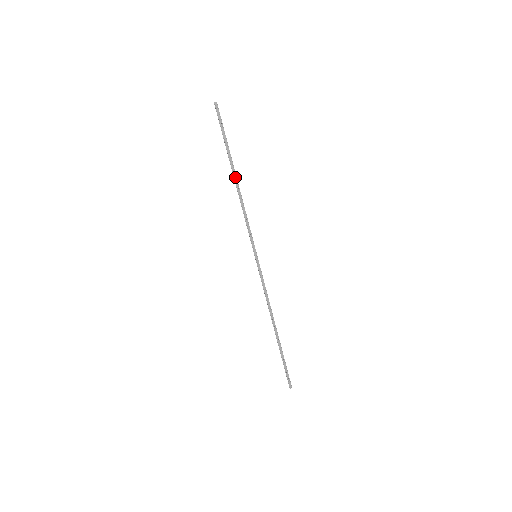
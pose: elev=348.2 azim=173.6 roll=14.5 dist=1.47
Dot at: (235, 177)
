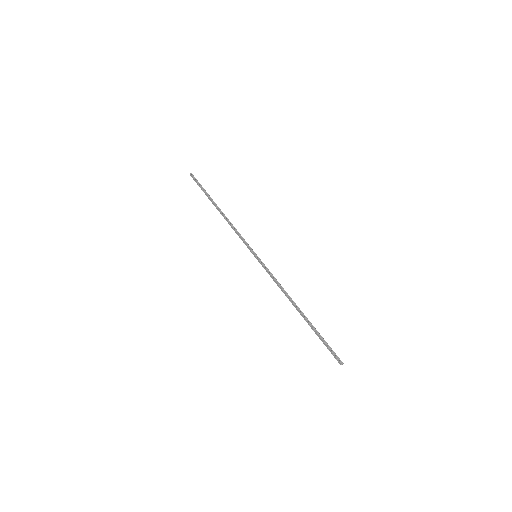
Dot at: (218, 210)
